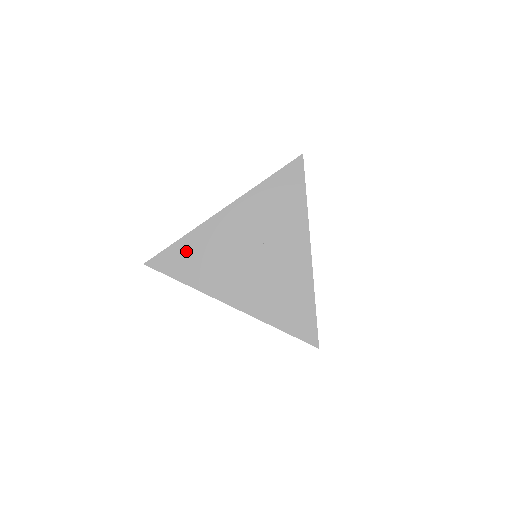
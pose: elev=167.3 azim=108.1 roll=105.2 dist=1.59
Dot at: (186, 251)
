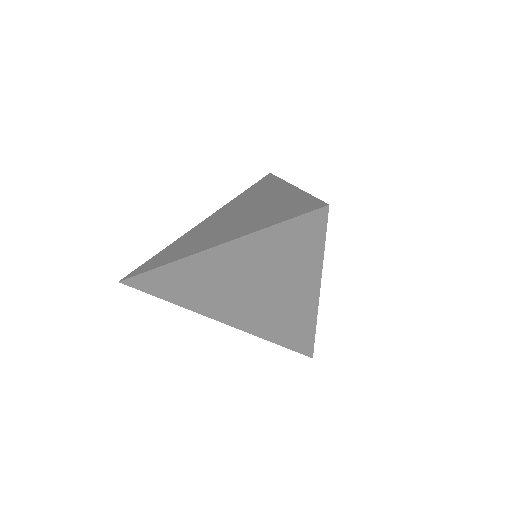
Dot at: (166, 278)
